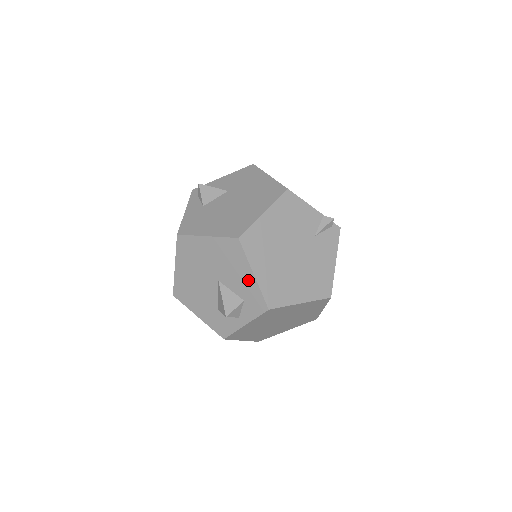
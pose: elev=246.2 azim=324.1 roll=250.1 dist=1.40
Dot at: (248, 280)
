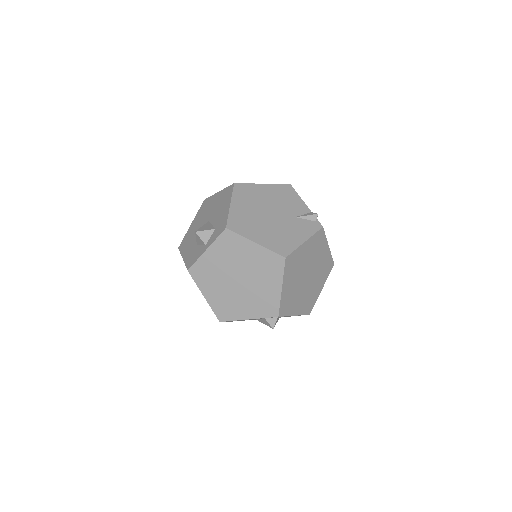
Dot at: (225, 211)
